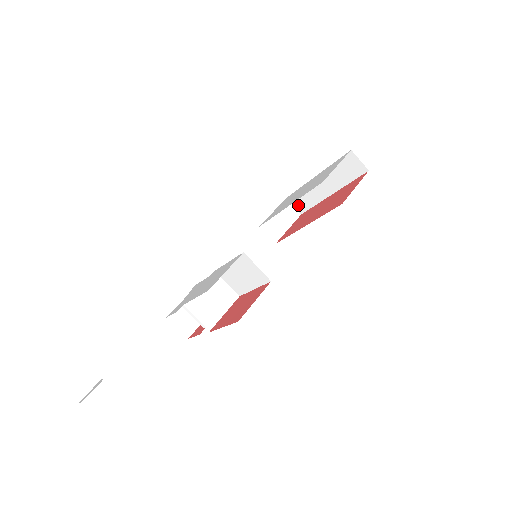
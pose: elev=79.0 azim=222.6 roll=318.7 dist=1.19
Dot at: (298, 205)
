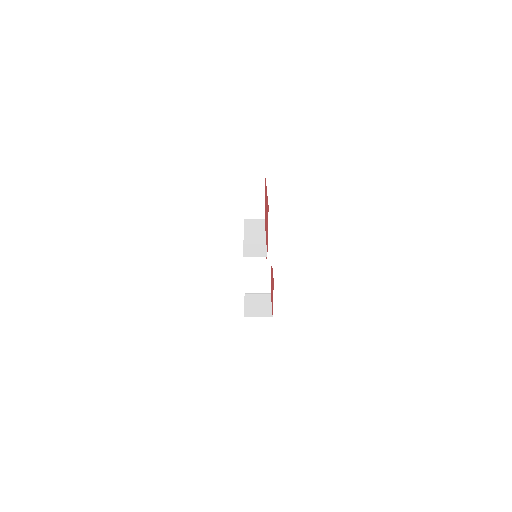
Dot at: occluded
